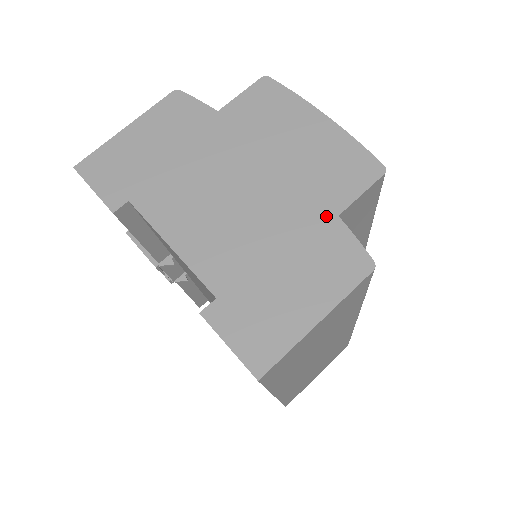
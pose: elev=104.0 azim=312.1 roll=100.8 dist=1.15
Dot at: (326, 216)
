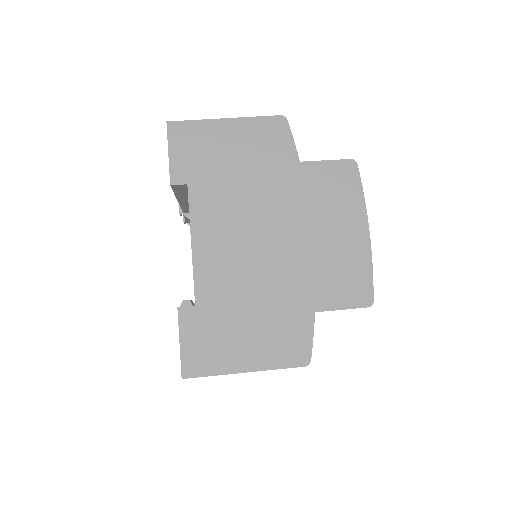
Dot at: (307, 306)
